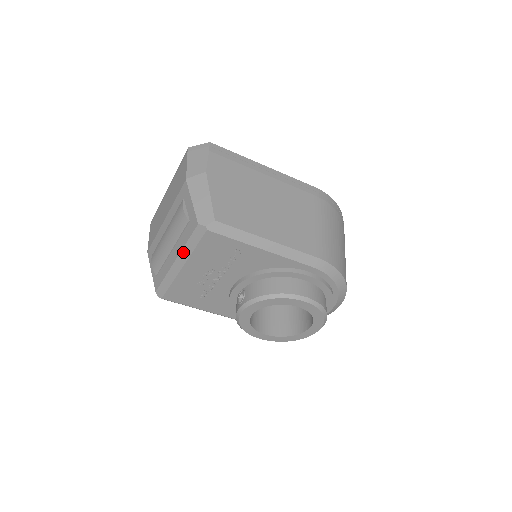
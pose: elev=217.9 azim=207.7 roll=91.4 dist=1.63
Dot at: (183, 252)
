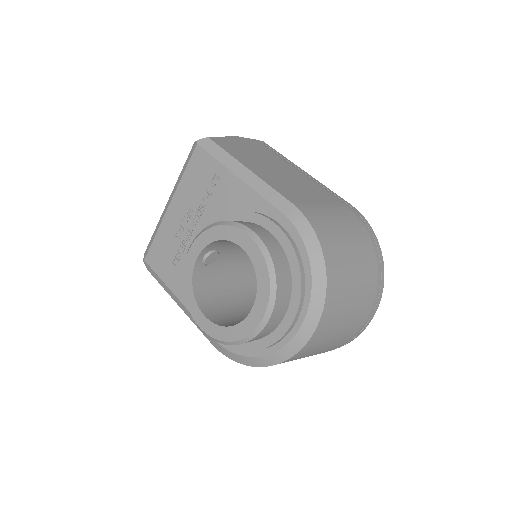
Dot at: (176, 184)
